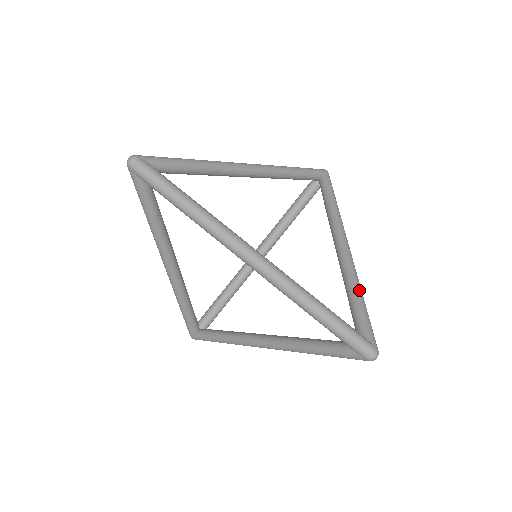
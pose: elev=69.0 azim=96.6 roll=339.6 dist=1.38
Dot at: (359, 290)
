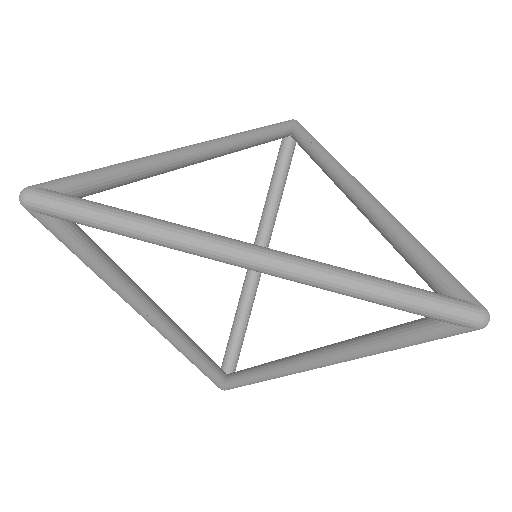
Dot at: (413, 239)
